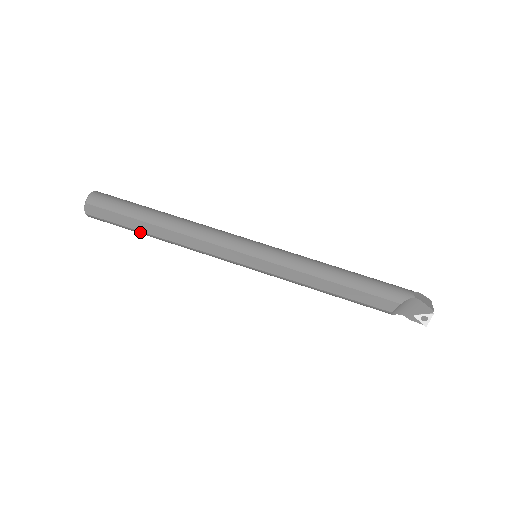
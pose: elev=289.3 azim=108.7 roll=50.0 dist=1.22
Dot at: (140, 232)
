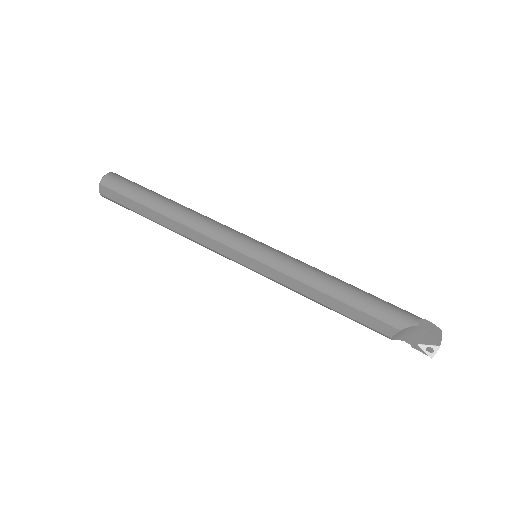
Dot at: (147, 218)
